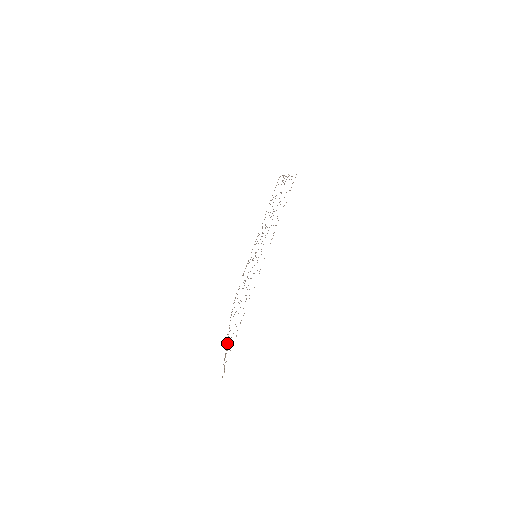
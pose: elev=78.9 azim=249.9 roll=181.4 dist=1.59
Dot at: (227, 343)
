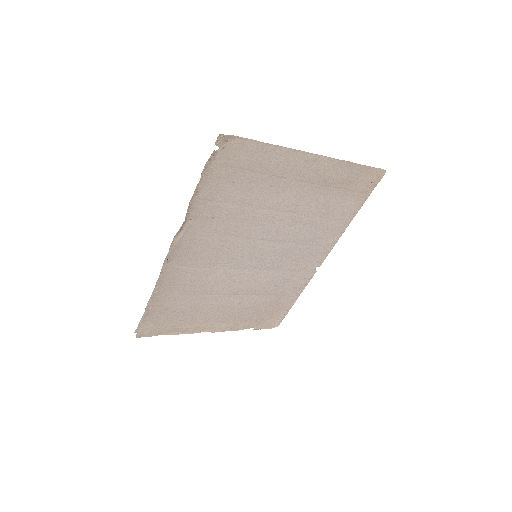
Dot at: (196, 206)
